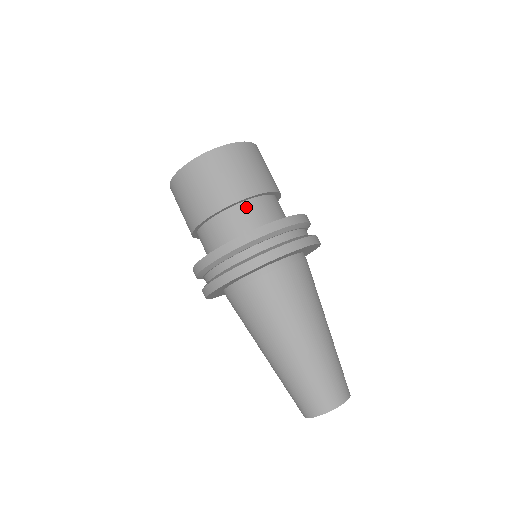
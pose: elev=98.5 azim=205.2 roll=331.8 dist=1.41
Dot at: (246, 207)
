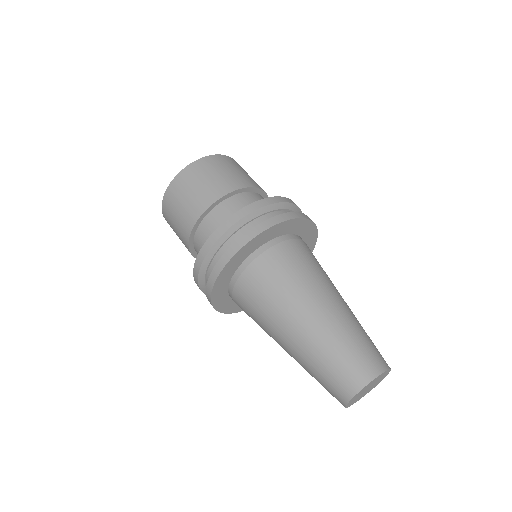
Dot at: (242, 197)
